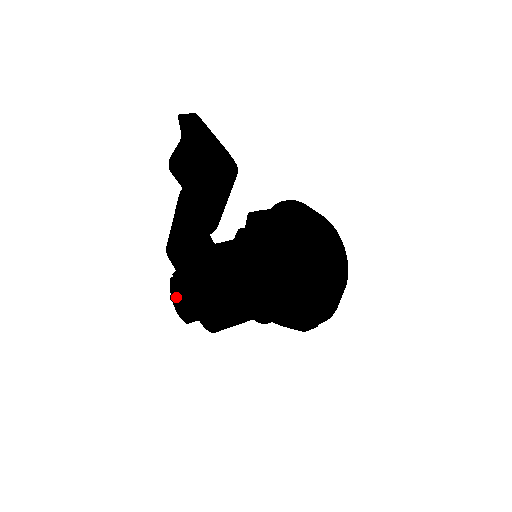
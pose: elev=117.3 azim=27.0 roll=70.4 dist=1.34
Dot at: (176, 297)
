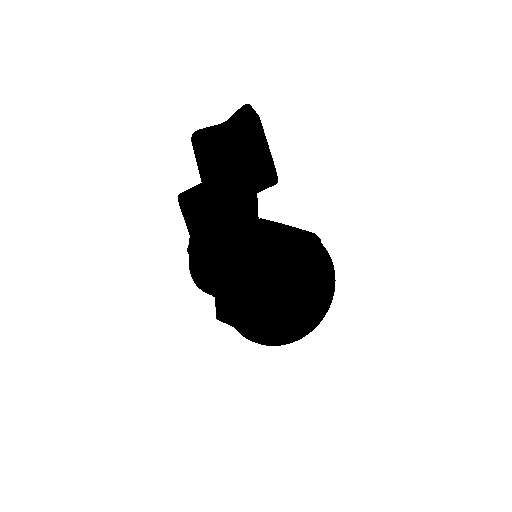
Dot at: (196, 242)
